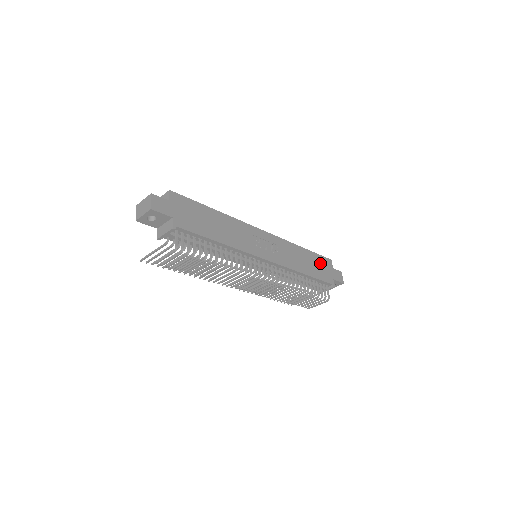
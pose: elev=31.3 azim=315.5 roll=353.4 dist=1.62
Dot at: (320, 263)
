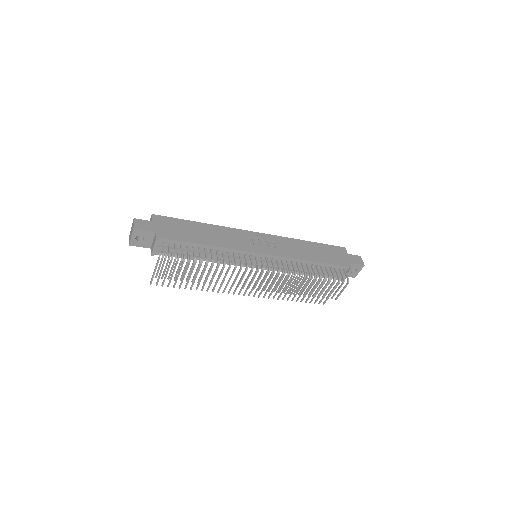
Dot at: (330, 251)
